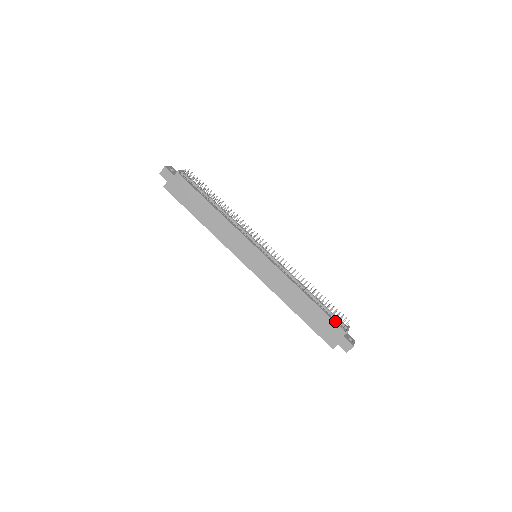
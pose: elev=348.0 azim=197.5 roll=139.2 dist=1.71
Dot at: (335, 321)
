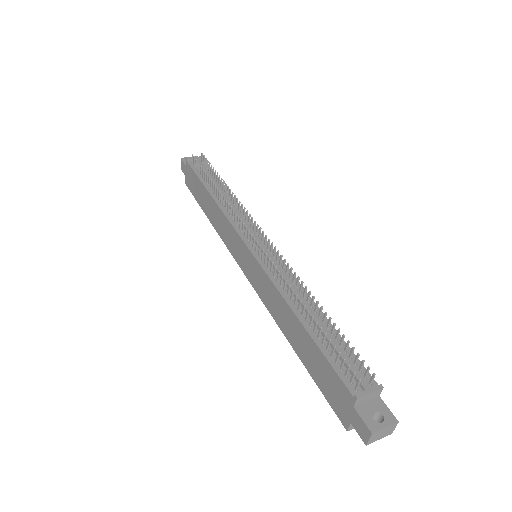
Dot at: (339, 372)
